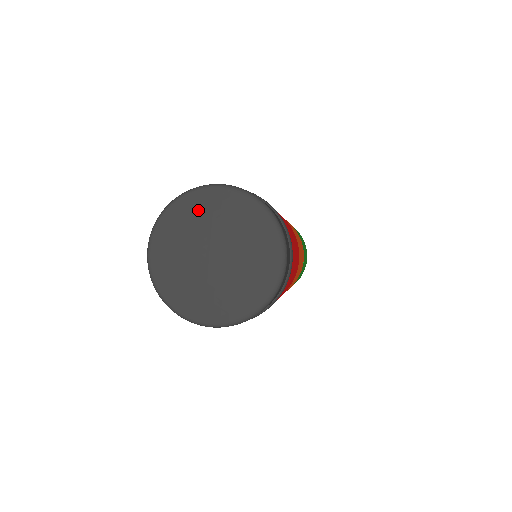
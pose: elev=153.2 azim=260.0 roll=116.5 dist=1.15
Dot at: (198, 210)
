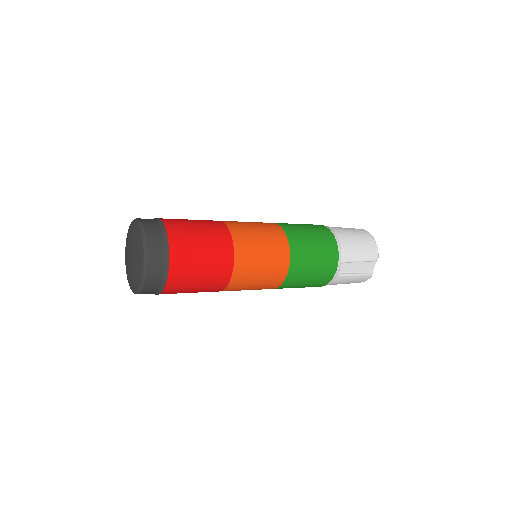
Dot at: (129, 234)
